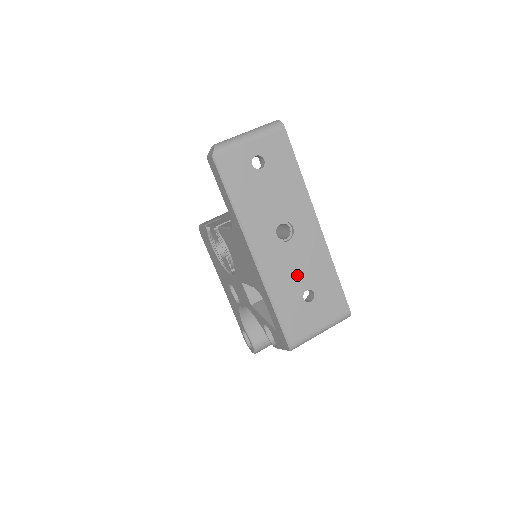
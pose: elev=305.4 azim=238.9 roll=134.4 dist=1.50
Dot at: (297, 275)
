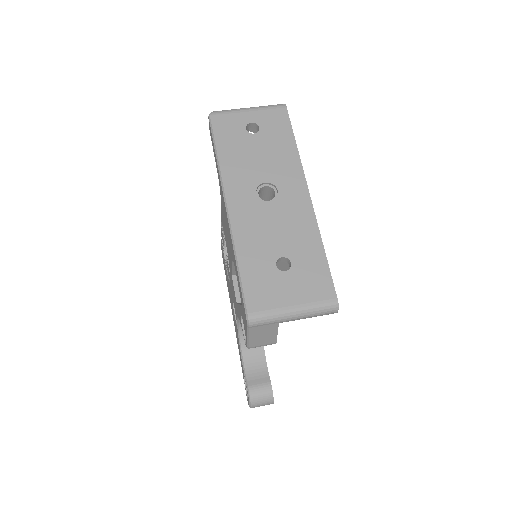
Dot at: (273, 238)
